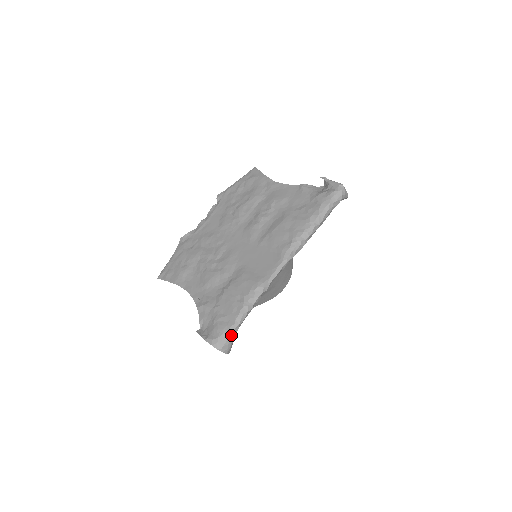
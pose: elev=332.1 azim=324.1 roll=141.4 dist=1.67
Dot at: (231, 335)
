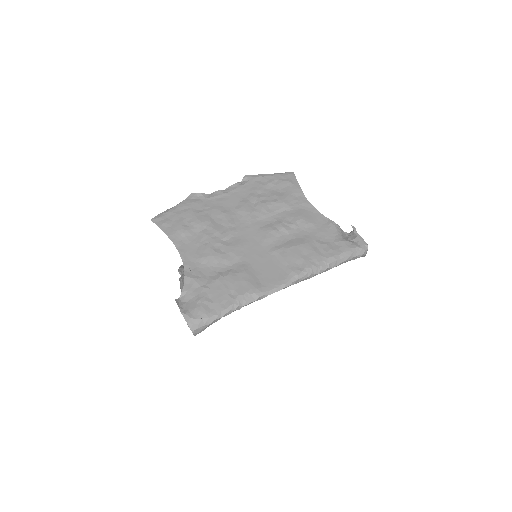
Dot at: (209, 323)
